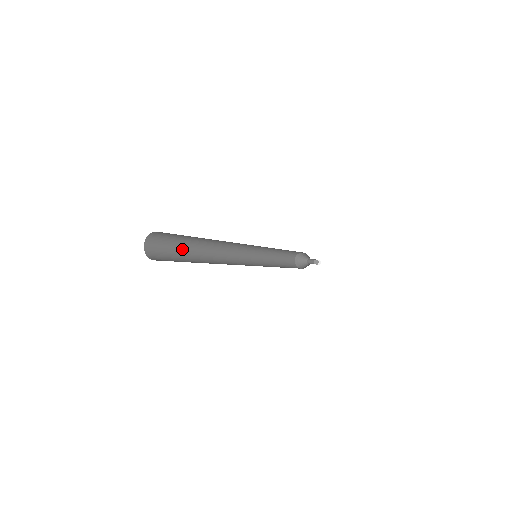
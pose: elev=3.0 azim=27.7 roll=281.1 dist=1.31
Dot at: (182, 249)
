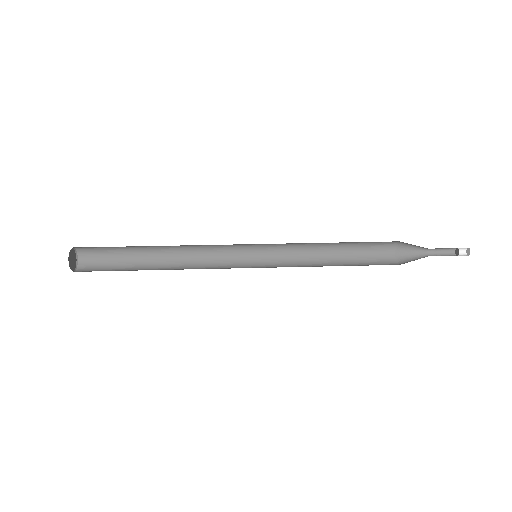
Dot at: (131, 259)
